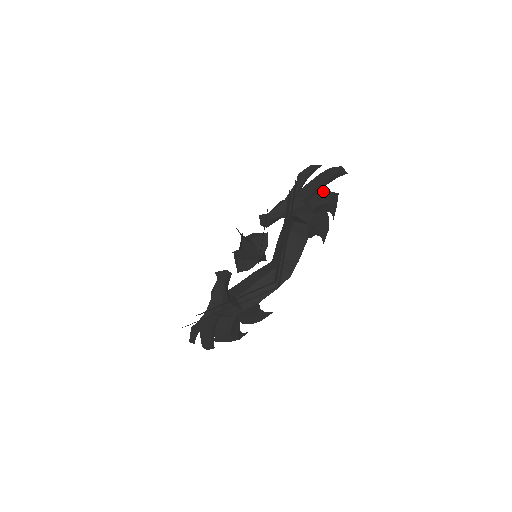
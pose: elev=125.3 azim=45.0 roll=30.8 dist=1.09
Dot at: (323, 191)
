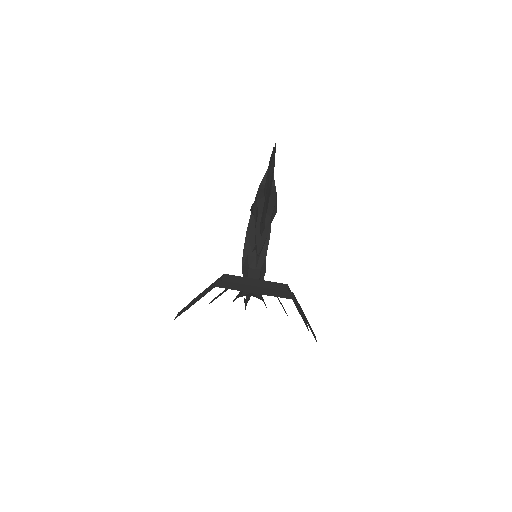
Dot at: occluded
